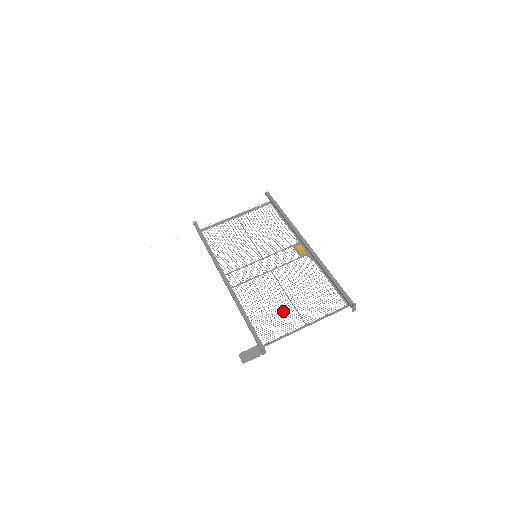
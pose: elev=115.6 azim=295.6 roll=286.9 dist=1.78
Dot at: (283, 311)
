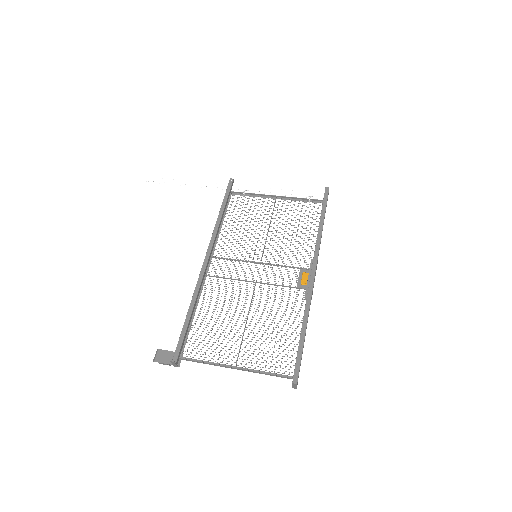
Dot at: occluded
